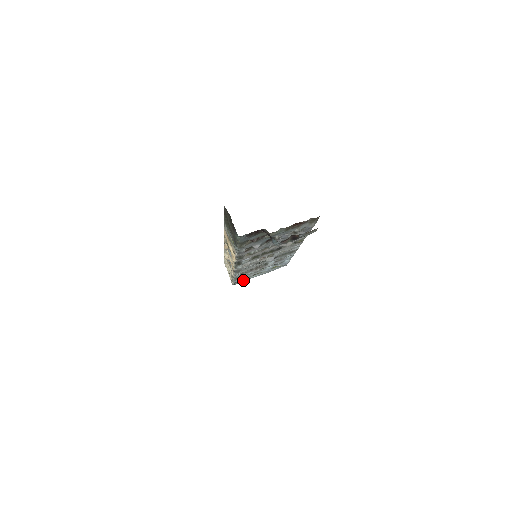
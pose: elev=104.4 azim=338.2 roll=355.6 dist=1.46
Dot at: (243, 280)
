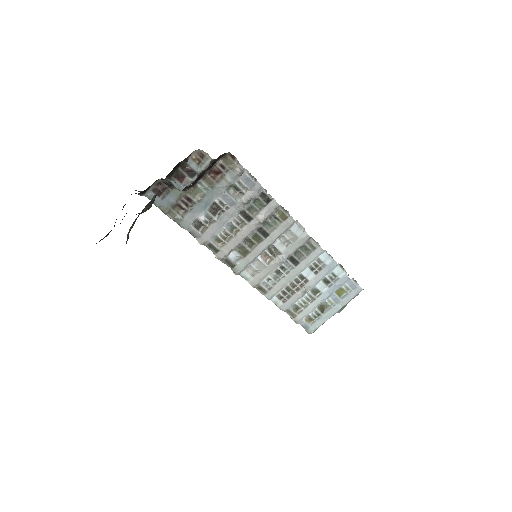
Dot at: (317, 323)
